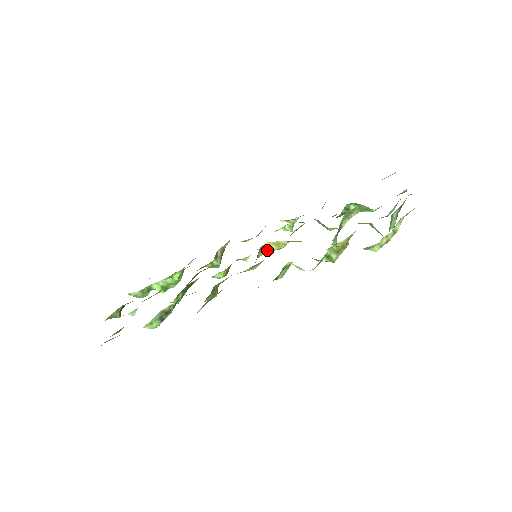
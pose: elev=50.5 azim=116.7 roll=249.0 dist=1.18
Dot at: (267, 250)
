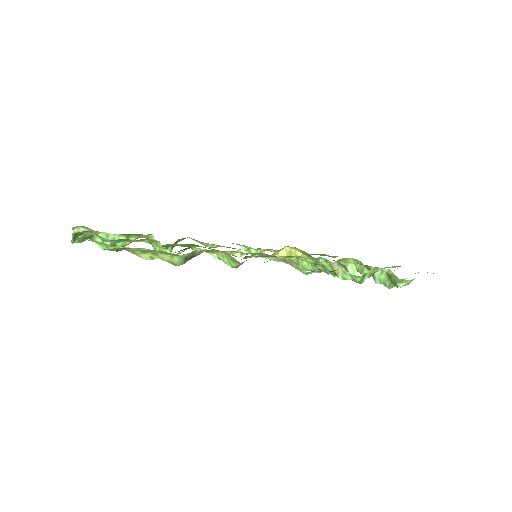
Dot at: (275, 254)
